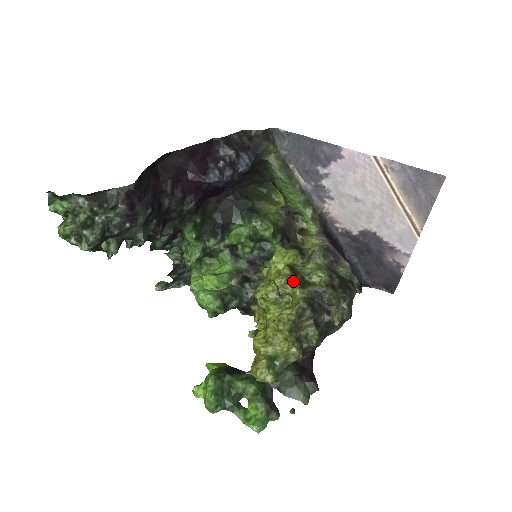
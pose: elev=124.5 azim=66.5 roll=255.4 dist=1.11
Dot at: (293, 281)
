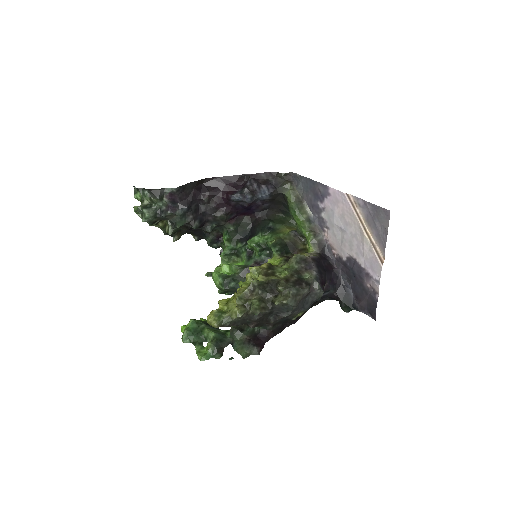
Dot at: (262, 271)
